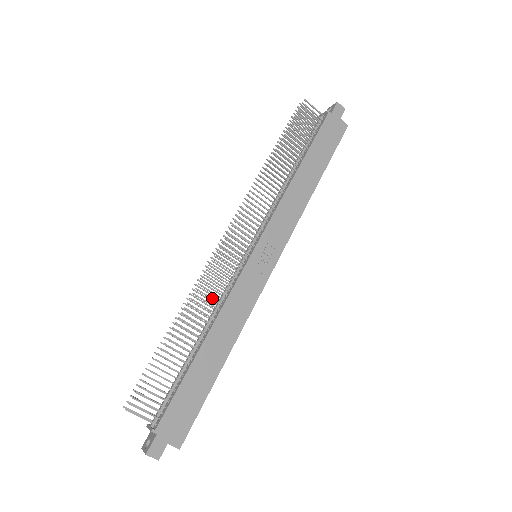
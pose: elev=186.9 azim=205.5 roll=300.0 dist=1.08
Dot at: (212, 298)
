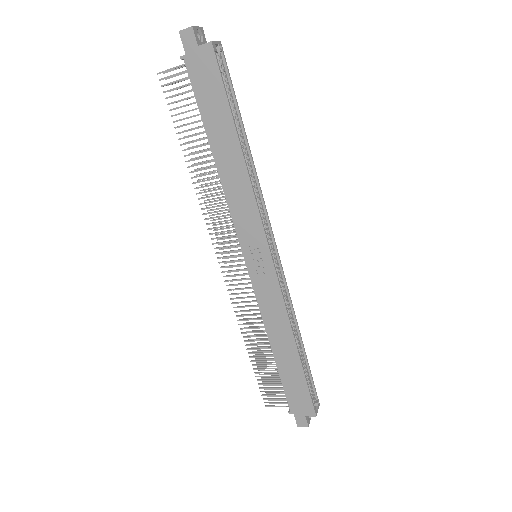
Dot at: (252, 315)
